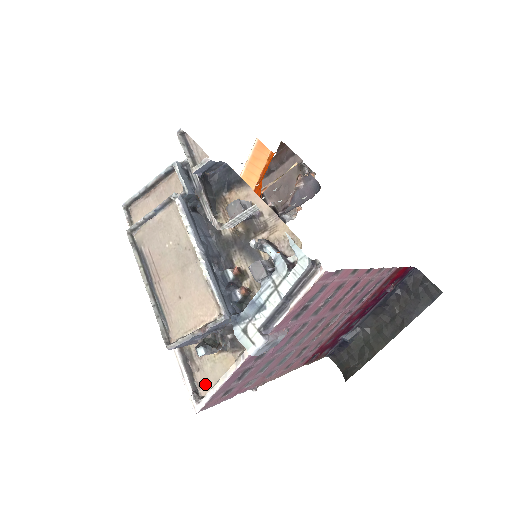
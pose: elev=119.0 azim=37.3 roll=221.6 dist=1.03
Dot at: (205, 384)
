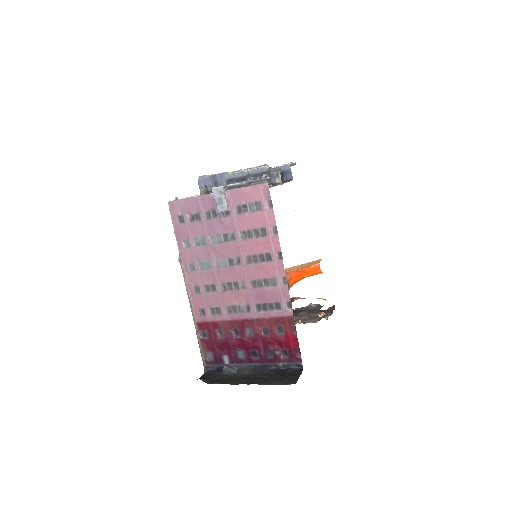
Dot at: occluded
